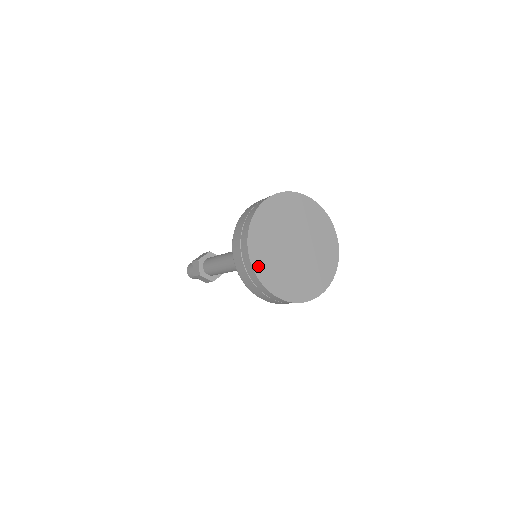
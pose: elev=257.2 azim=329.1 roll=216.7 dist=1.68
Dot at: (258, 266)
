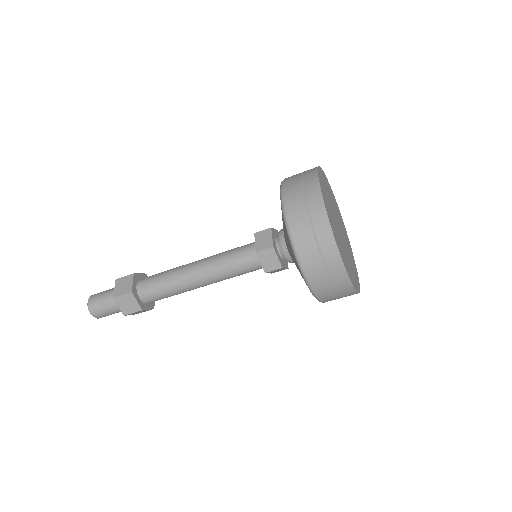
Dot at: (348, 272)
